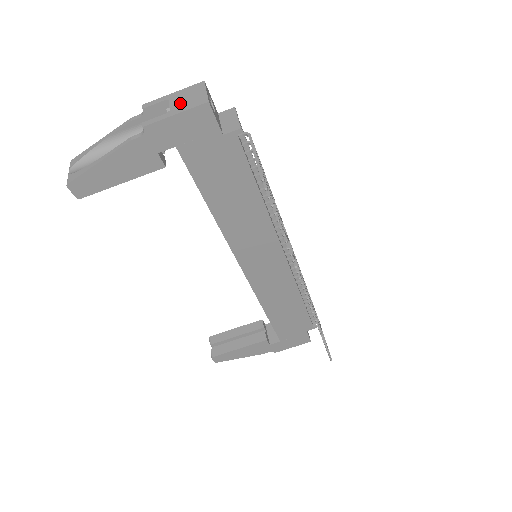
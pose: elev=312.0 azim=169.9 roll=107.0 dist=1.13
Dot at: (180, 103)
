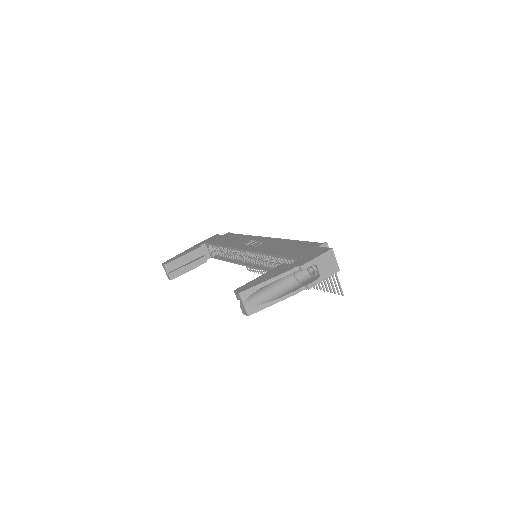
Dot at: (325, 269)
